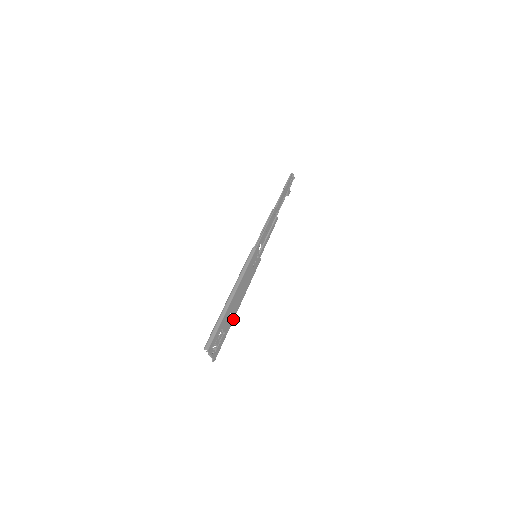
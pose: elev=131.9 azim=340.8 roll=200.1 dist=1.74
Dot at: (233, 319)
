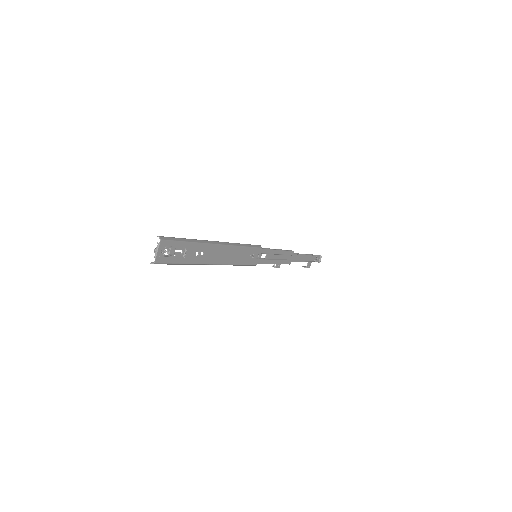
Dot at: (200, 263)
